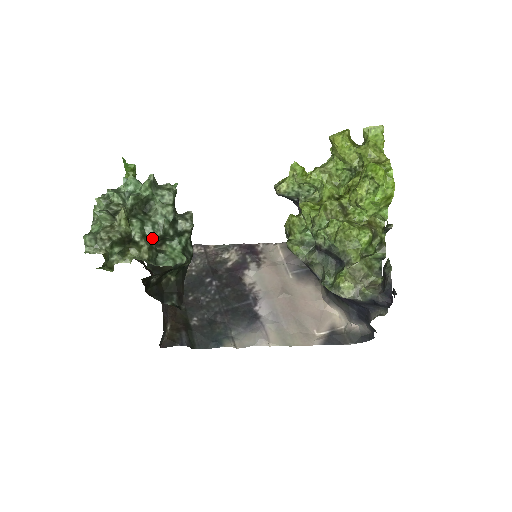
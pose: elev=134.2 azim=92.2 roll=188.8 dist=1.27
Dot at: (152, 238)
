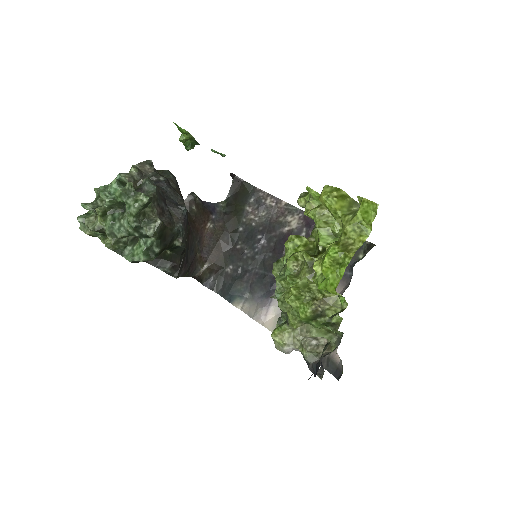
Dot at: (118, 236)
